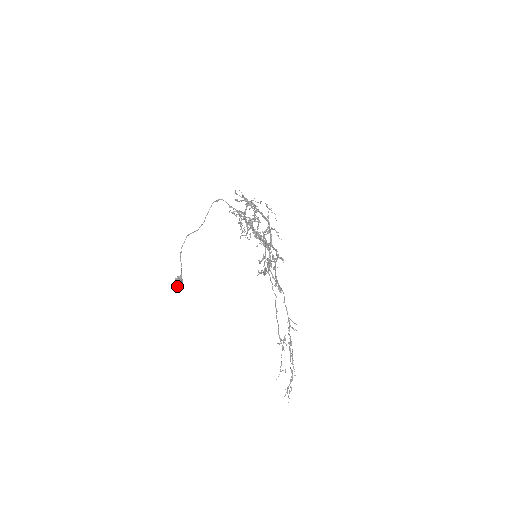
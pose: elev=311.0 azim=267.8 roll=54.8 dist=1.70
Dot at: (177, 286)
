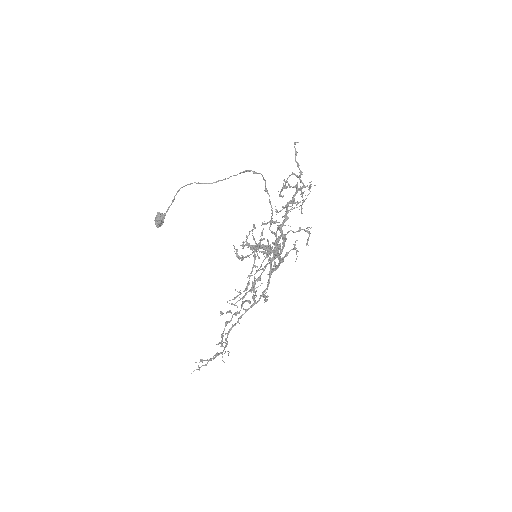
Dot at: occluded
